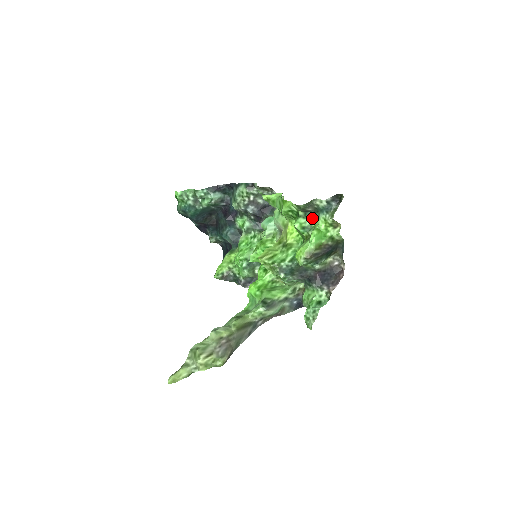
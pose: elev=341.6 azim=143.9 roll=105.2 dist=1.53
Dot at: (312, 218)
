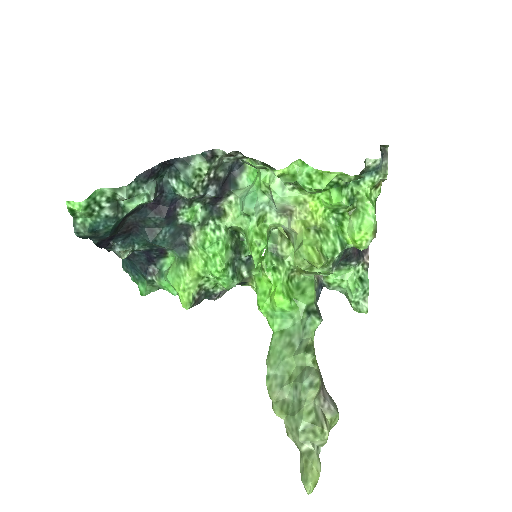
Dot at: (351, 184)
